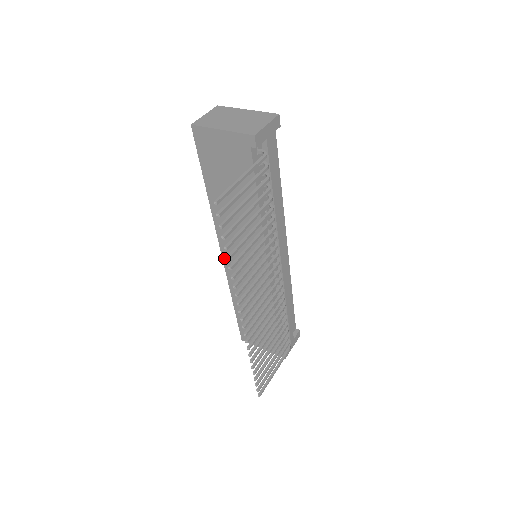
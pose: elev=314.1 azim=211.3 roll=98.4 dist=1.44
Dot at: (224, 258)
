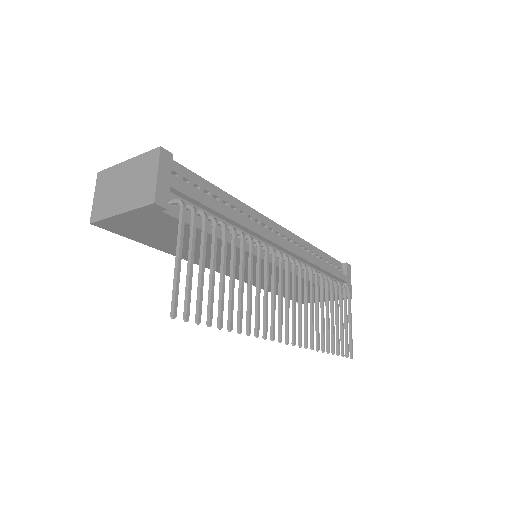
Dot at: (229, 276)
